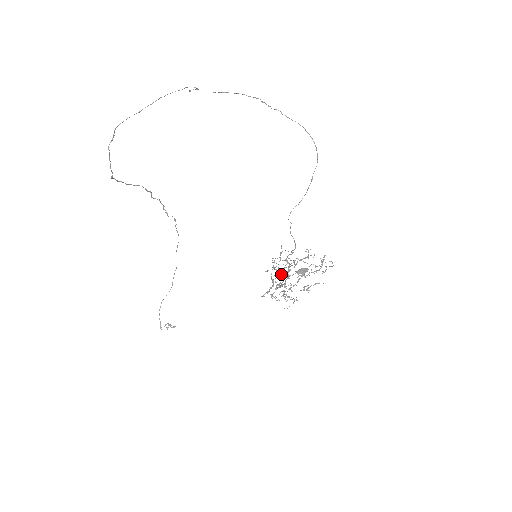
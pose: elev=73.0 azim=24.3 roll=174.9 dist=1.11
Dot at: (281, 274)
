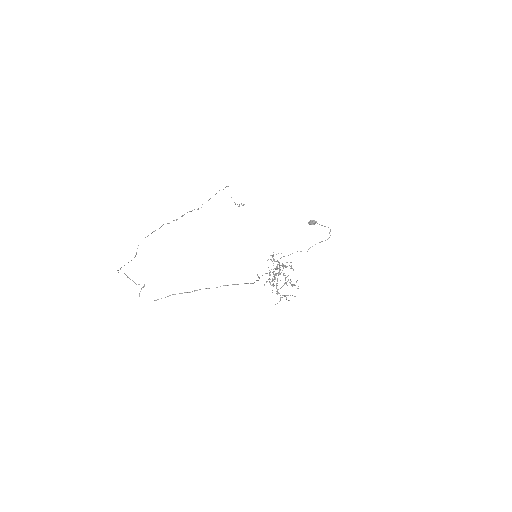
Dot at: occluded
